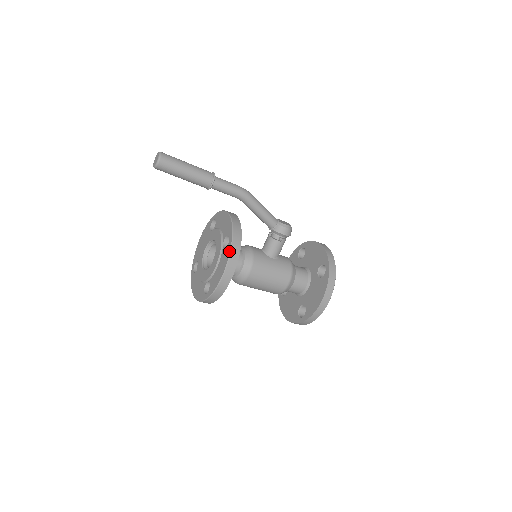
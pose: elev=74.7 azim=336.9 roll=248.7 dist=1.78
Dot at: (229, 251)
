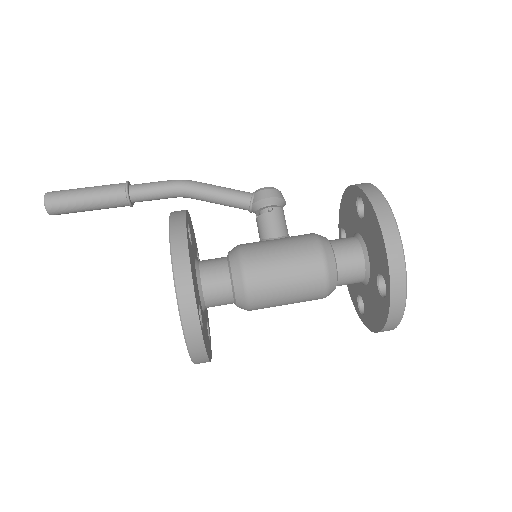
Dot at: occluded
